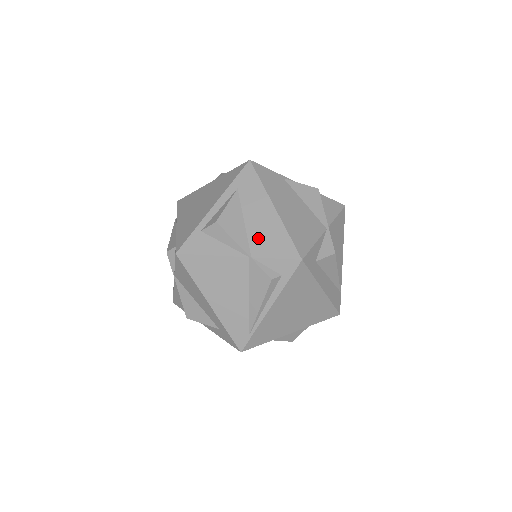
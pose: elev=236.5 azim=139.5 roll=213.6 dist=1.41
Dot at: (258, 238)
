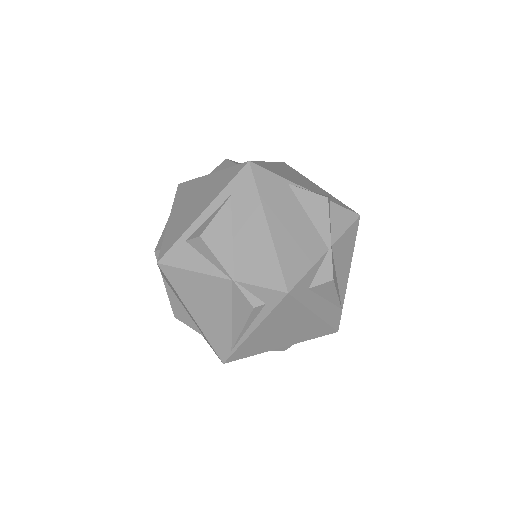
Dot at: (244, 259)
